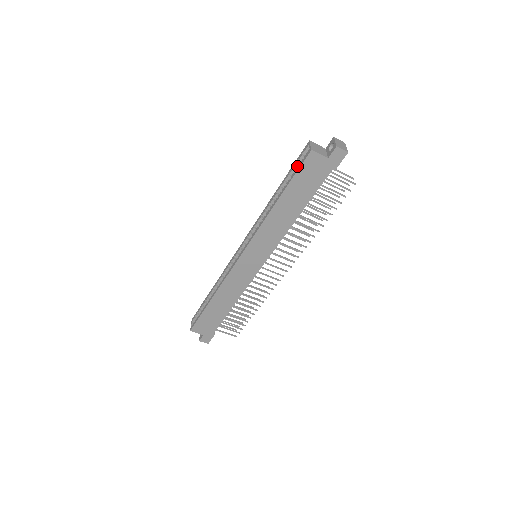
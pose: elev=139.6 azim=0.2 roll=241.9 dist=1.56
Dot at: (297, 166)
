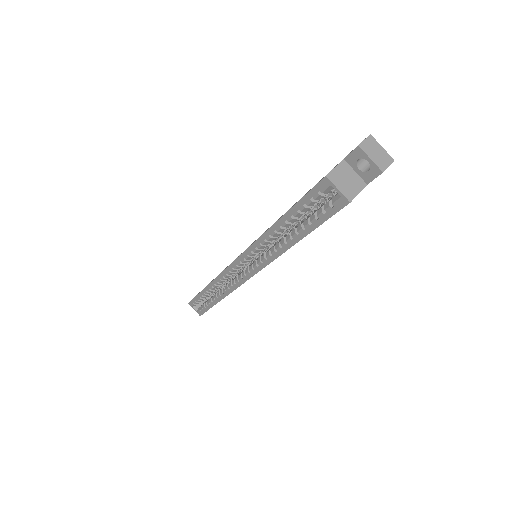
Dot at: (312, 205)
